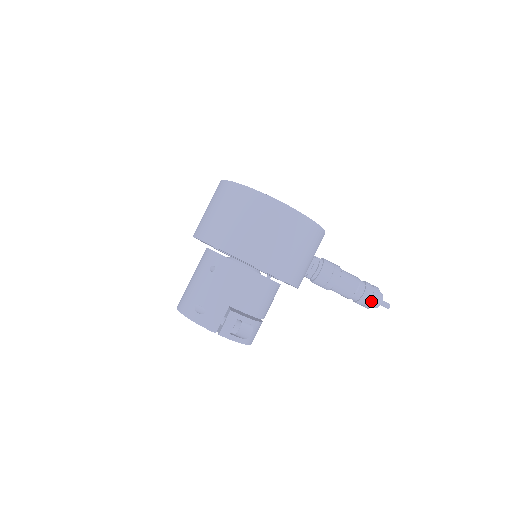
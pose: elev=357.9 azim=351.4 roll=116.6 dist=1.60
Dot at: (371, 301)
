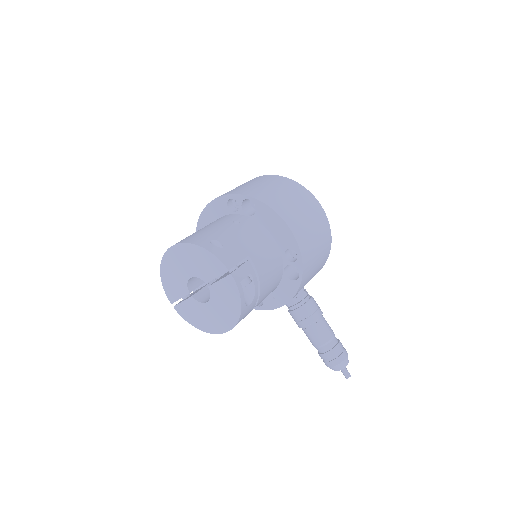
Dot at: (342, 355)
